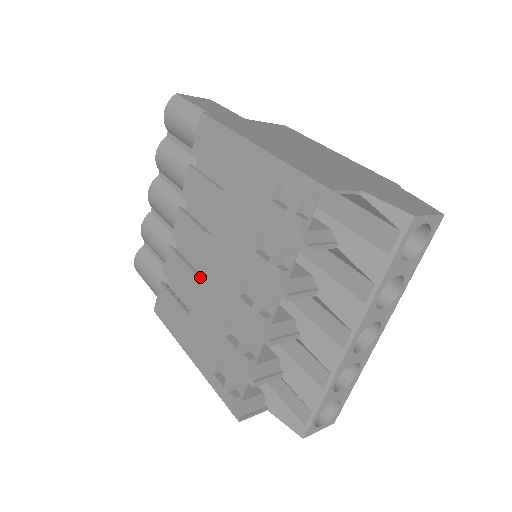
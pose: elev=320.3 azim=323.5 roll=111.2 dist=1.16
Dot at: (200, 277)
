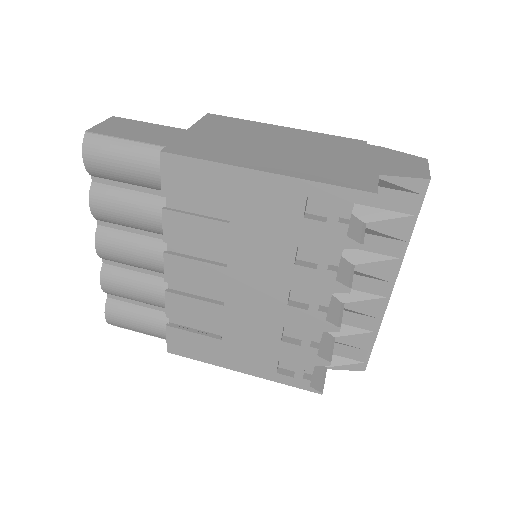
Dot at: (226, 305)
